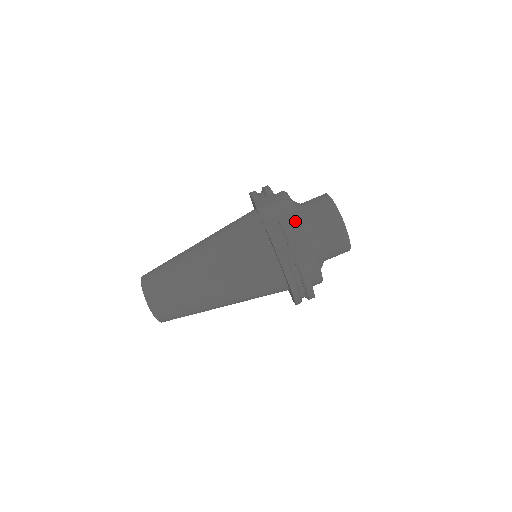
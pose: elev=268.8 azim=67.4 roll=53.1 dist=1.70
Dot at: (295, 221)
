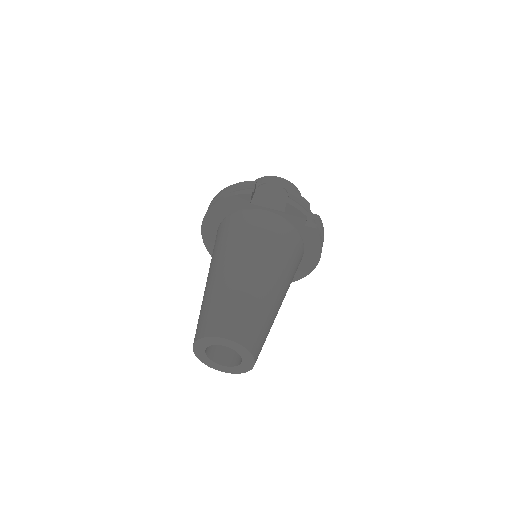
Dot at: occluded
